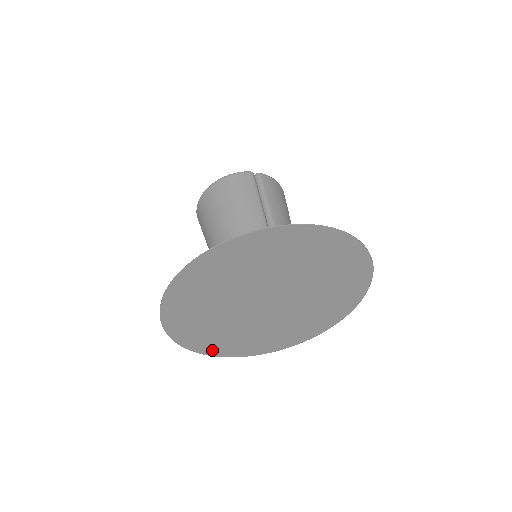
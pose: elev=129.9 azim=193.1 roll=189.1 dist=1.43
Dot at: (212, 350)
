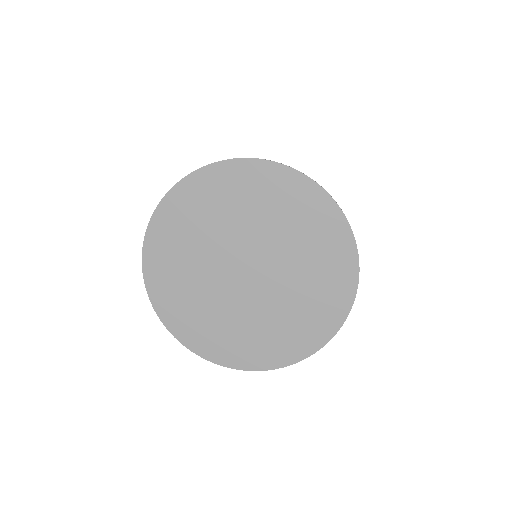
Dot at: (195, 342)
